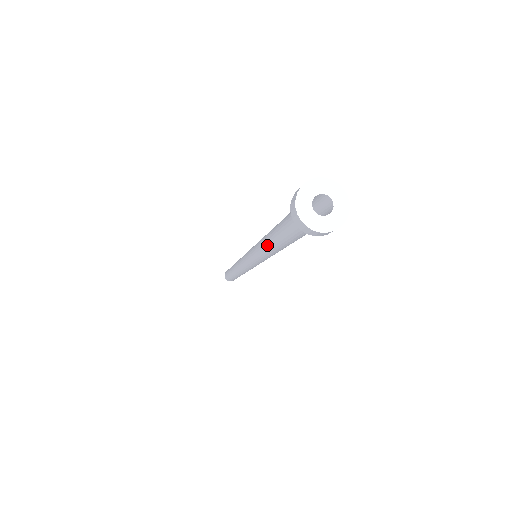
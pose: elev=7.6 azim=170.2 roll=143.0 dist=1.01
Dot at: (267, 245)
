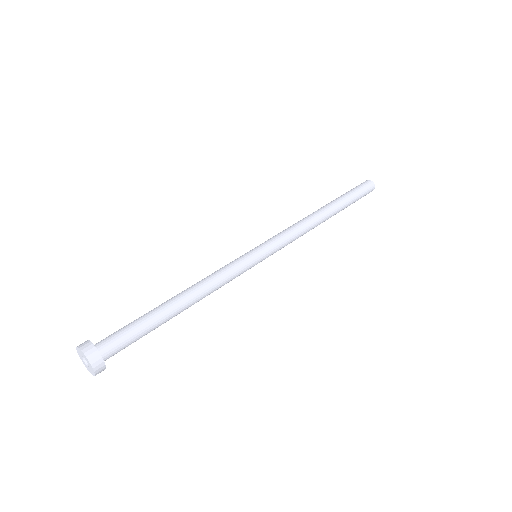
Dot at: occluded
